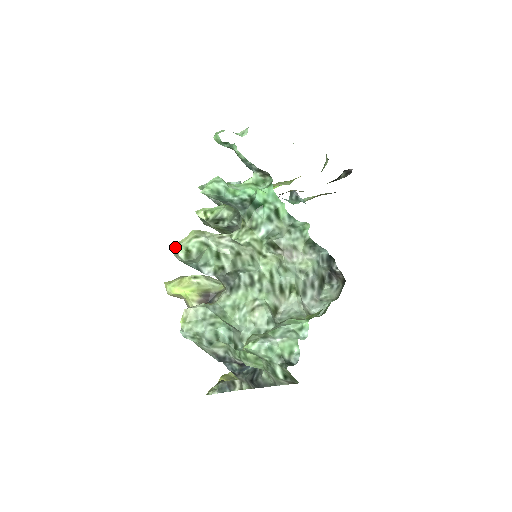
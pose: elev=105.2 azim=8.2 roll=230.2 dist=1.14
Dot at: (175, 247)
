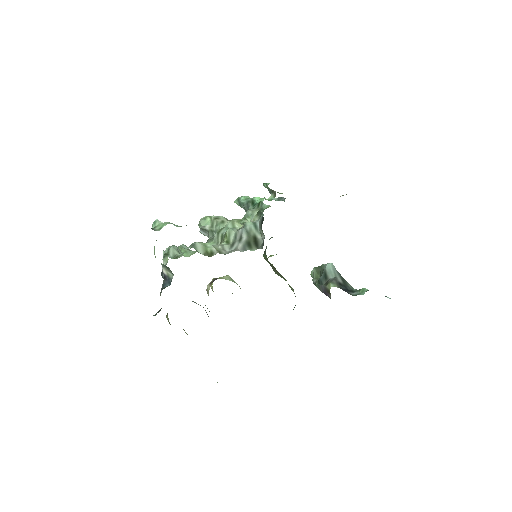
Dot at: occluded
